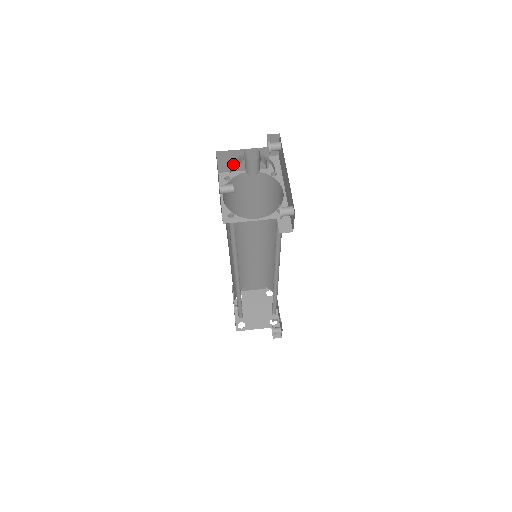
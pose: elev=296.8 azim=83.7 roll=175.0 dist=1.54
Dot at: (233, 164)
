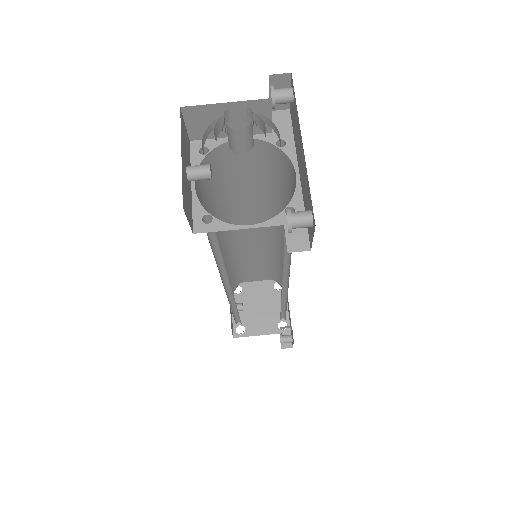
Dot at: (208, 131)
